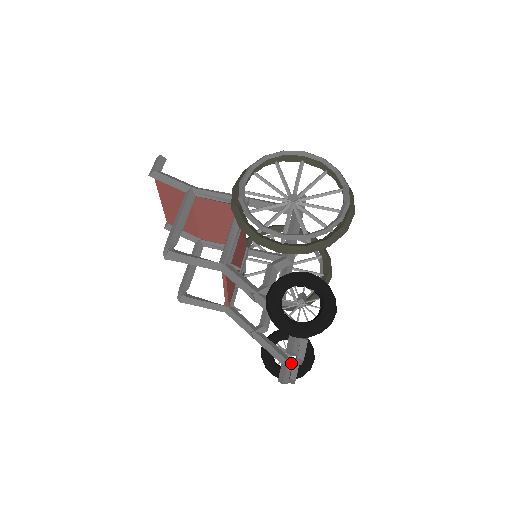
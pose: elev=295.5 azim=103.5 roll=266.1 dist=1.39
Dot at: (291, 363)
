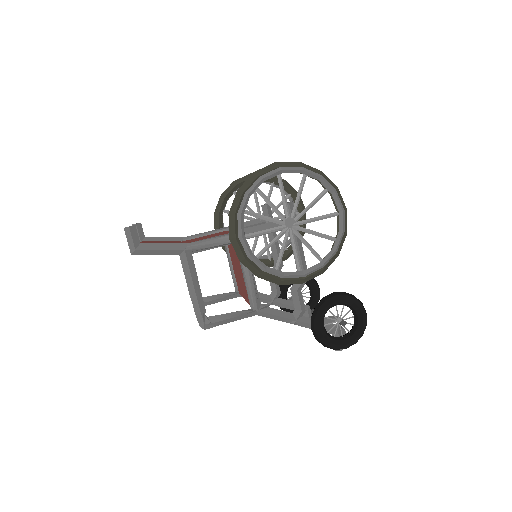
Dot at: (310, 309)
